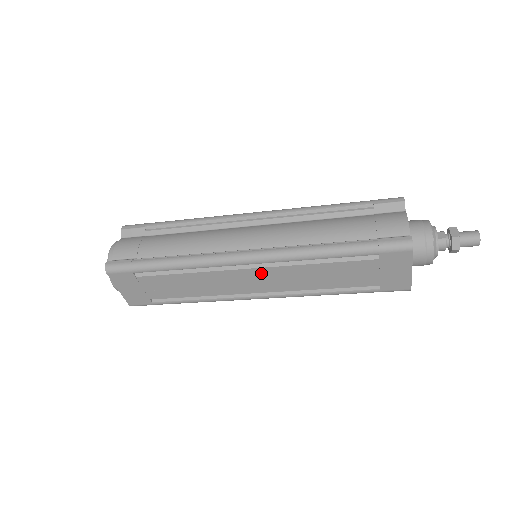
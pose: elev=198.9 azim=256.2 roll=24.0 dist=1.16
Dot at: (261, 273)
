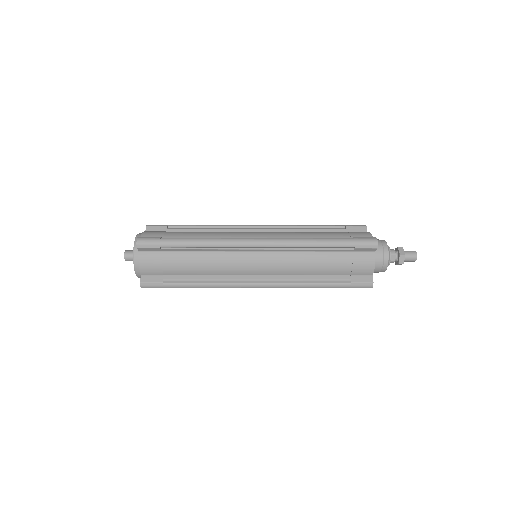
Dot at: occluded
